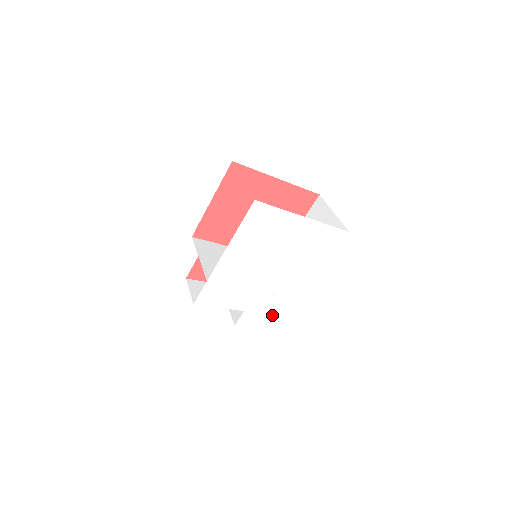
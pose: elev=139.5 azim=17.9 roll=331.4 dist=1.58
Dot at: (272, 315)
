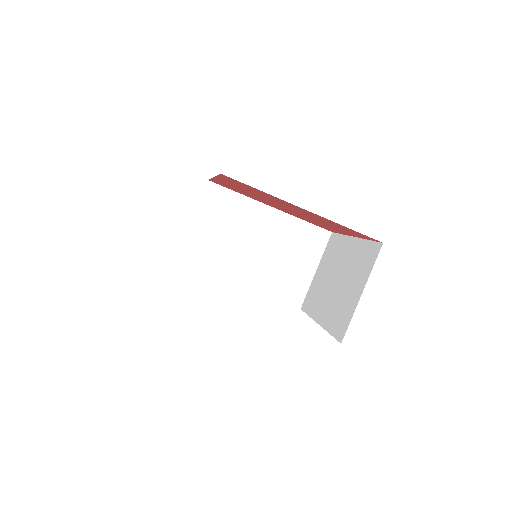
Dot at: occluded
